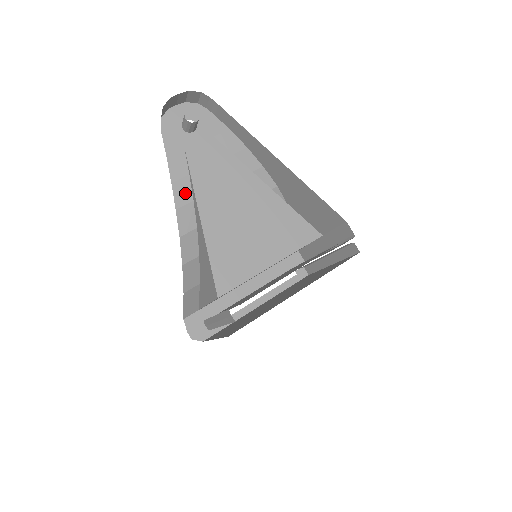
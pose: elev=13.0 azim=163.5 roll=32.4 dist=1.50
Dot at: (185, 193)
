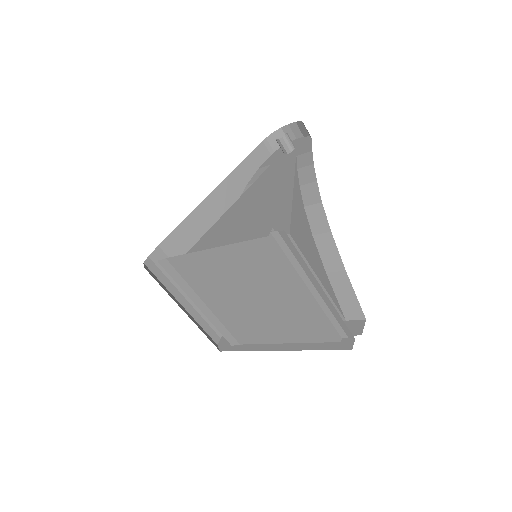
Dot at: occluded
